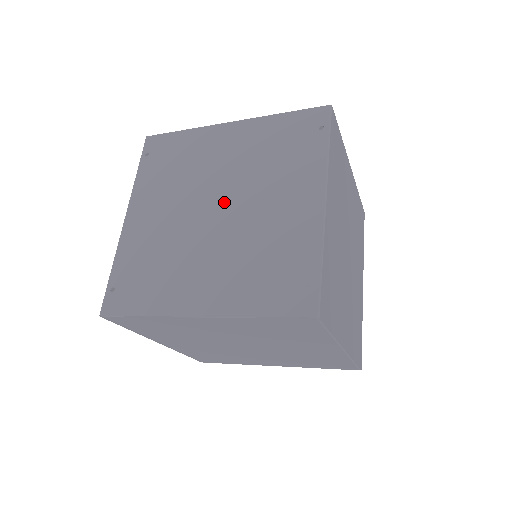
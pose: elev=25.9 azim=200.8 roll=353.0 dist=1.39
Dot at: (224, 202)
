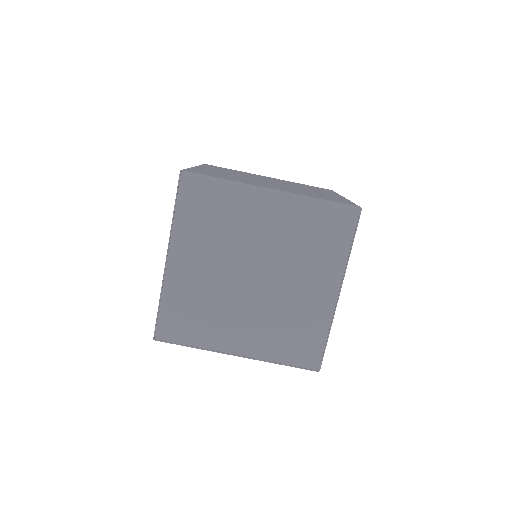
Dot at: occluded
